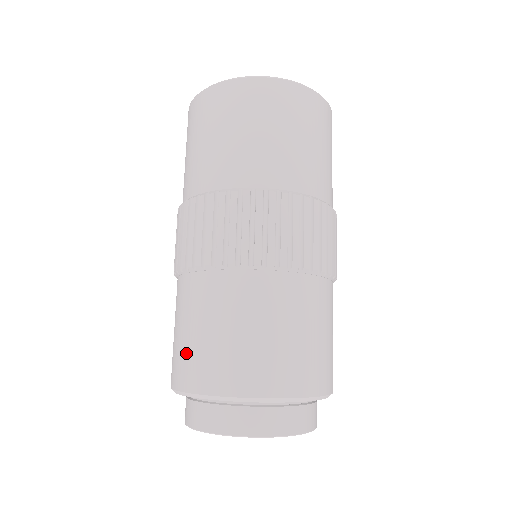
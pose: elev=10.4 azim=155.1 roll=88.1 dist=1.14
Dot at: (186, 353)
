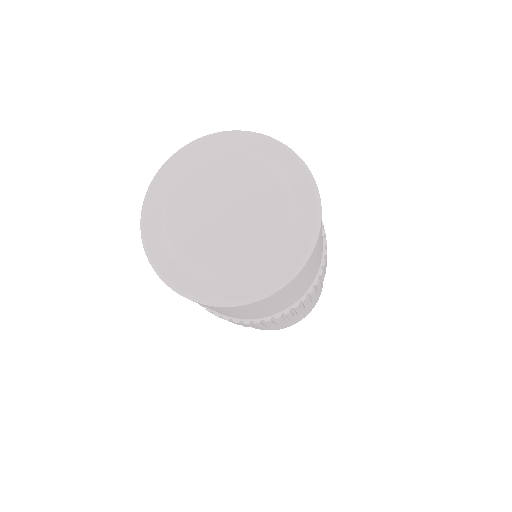
Dot at: occluded
